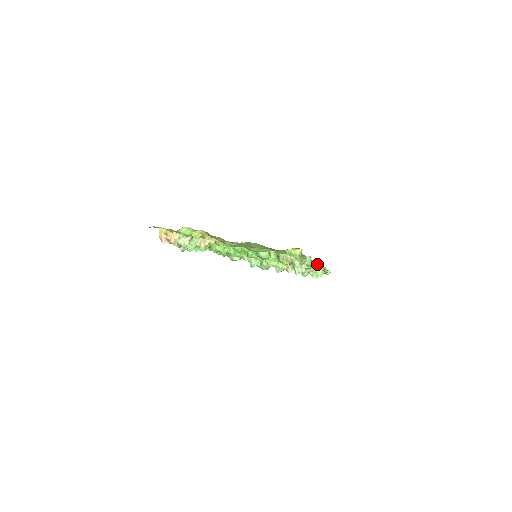
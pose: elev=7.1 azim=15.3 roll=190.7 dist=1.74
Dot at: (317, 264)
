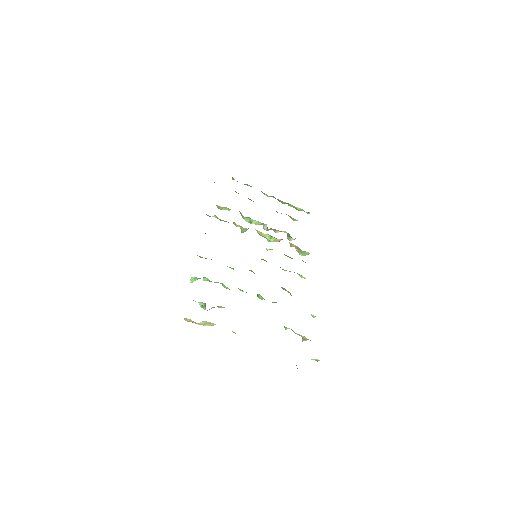
Dot at: occluded
